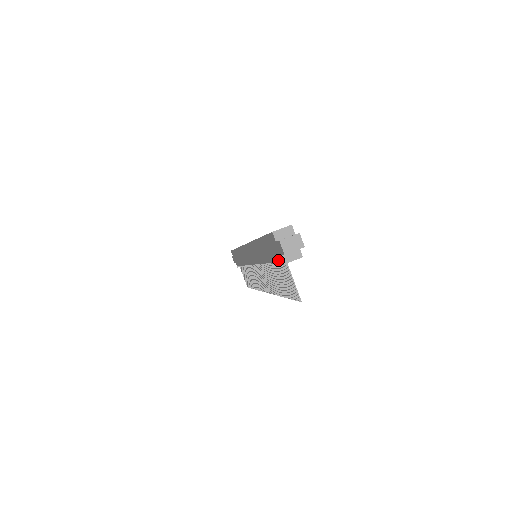
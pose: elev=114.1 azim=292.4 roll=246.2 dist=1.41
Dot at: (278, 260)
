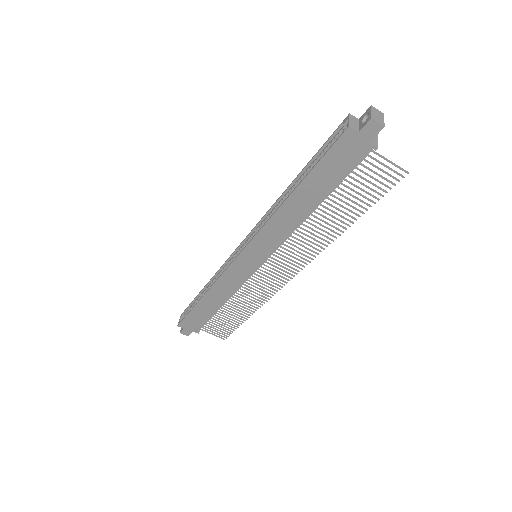
Dot at: (361, 159)
